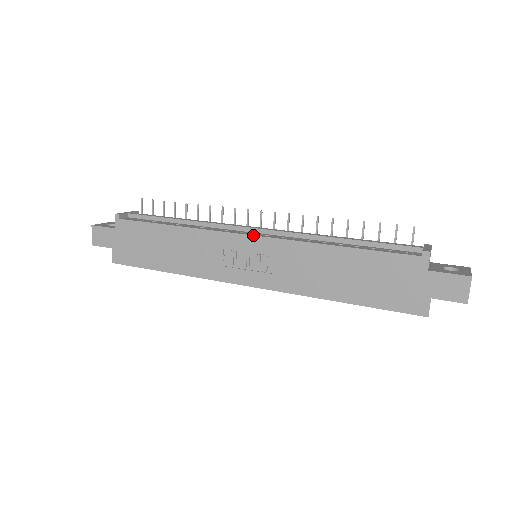
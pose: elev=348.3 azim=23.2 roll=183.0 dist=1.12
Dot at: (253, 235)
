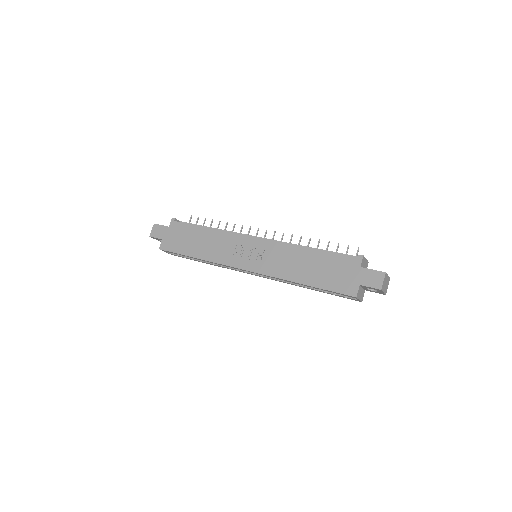
Dot at: occluded
